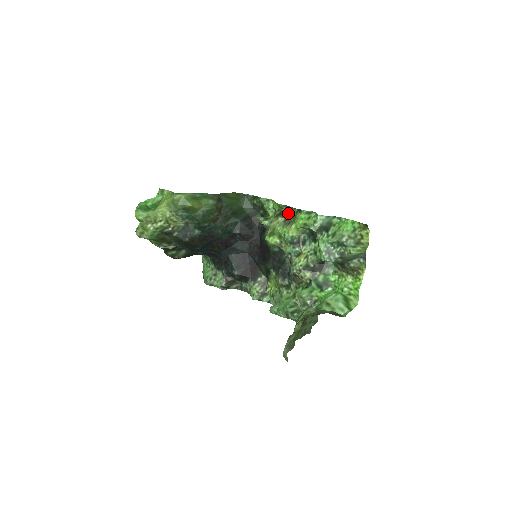
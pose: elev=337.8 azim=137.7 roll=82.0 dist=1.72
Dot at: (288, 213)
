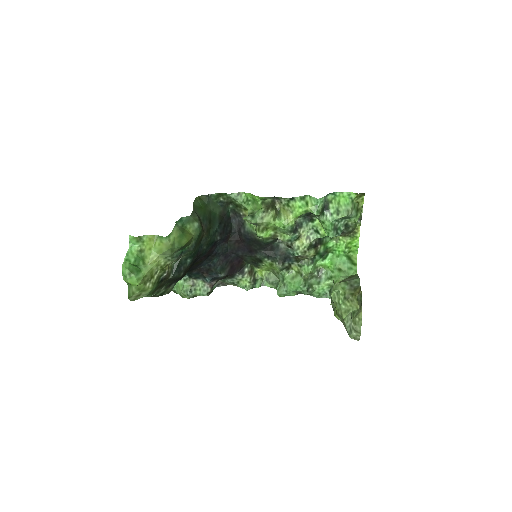
Dot at: (273, 202)
